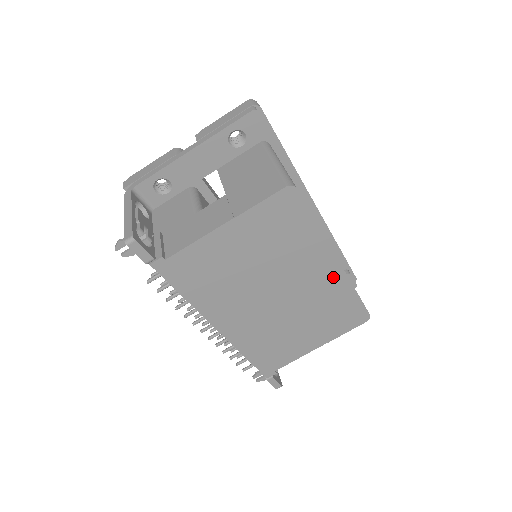
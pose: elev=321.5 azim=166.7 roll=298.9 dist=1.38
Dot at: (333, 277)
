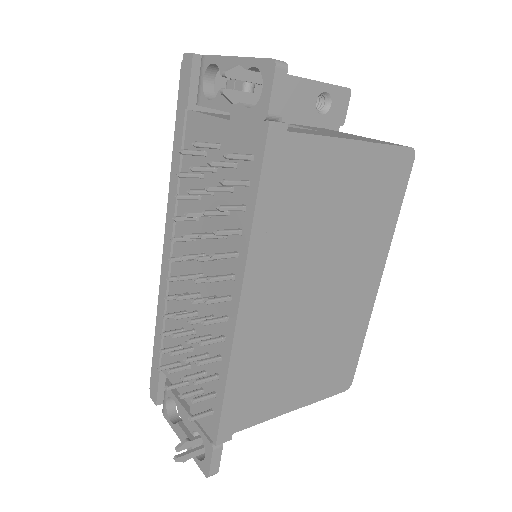
Dot at: (365, 300)
